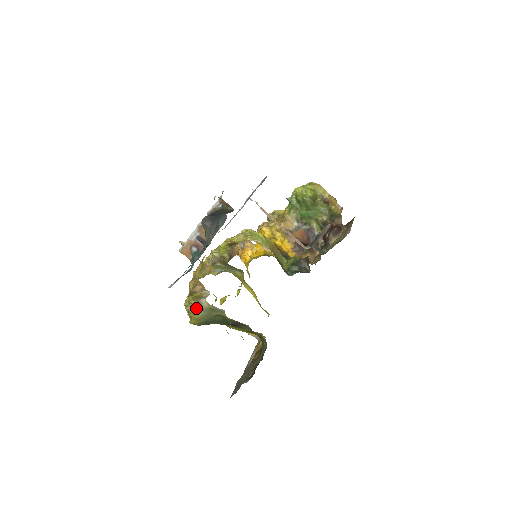
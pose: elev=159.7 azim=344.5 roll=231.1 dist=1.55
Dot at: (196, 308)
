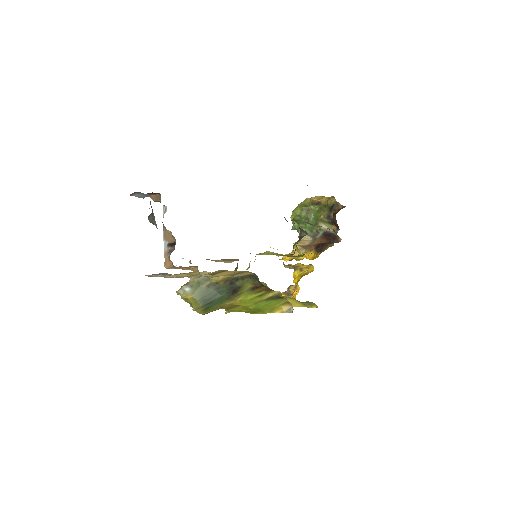
Dot at: (185, 288)
